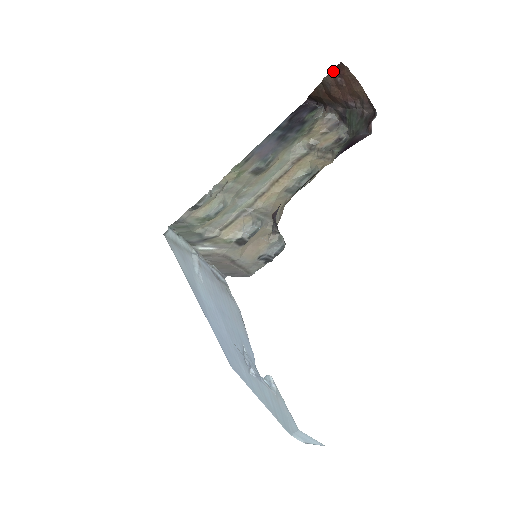
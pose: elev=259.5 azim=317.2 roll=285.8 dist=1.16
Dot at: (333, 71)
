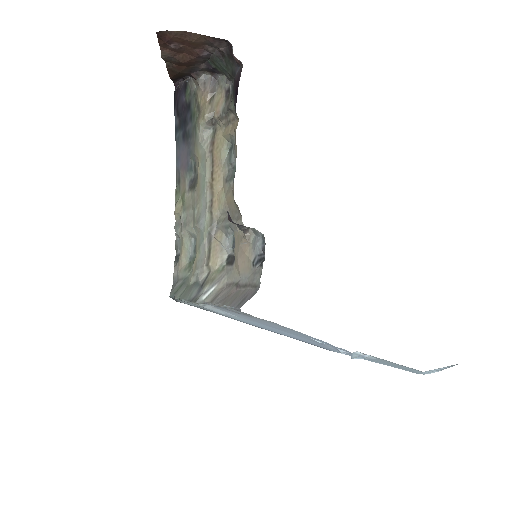
Dot at: (161, 45)
